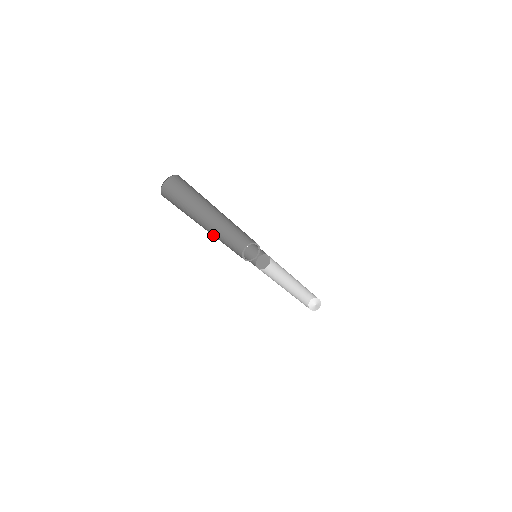
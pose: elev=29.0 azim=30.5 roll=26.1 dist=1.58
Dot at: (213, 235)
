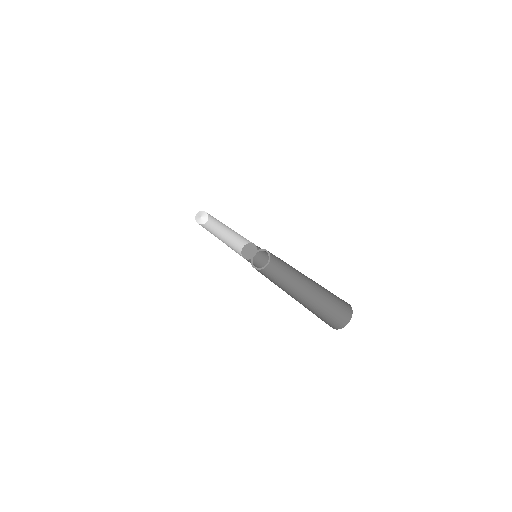
Dot at: occluded
